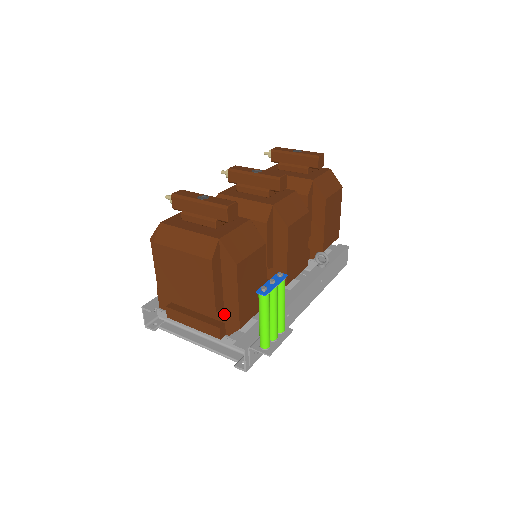
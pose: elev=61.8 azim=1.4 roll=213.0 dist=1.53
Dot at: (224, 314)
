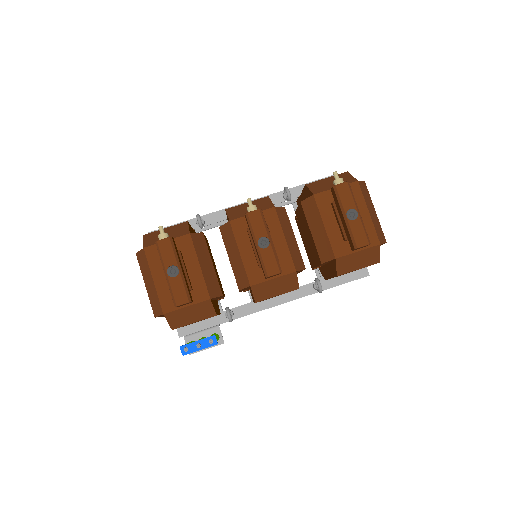
Dot at: occluded
